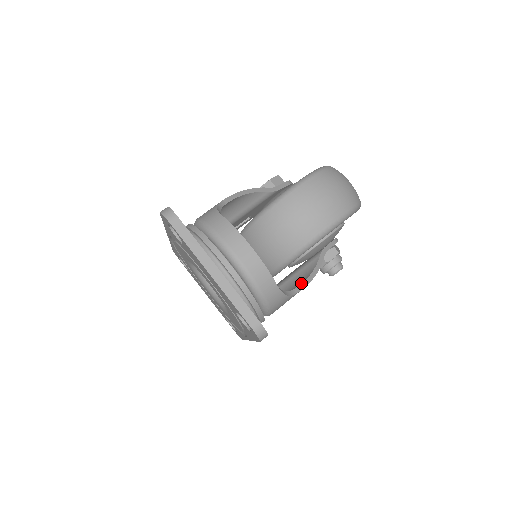
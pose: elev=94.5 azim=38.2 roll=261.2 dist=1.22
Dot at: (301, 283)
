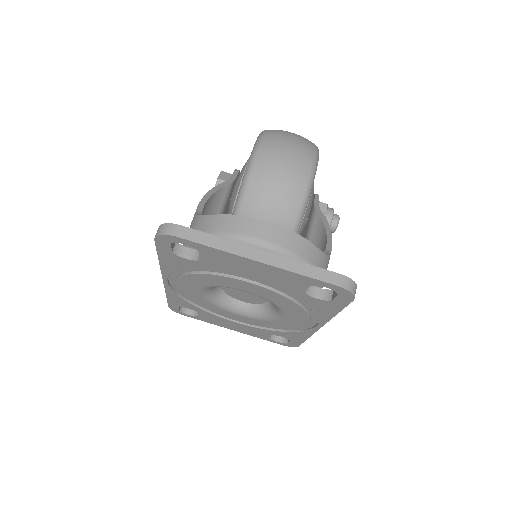
Dot at: (326, 241)
